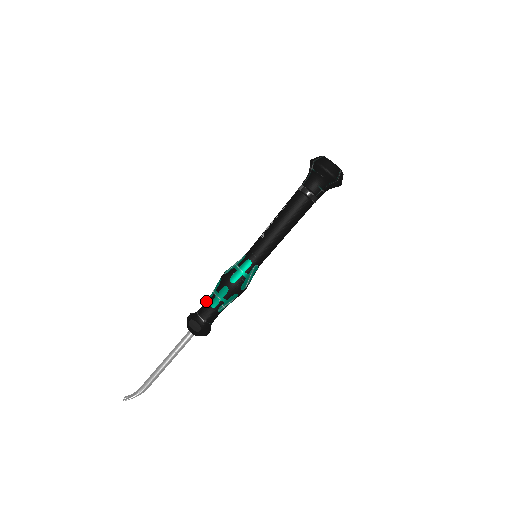
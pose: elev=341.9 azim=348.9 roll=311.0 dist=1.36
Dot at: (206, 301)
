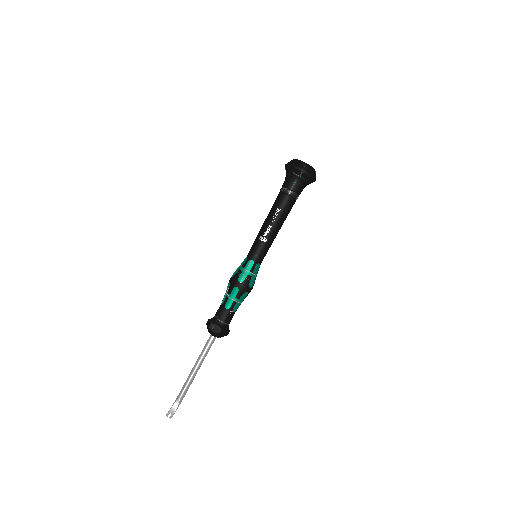
Dot at: (226, 309)
